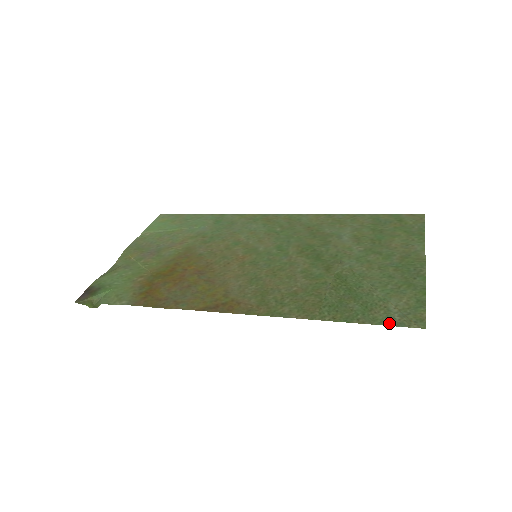
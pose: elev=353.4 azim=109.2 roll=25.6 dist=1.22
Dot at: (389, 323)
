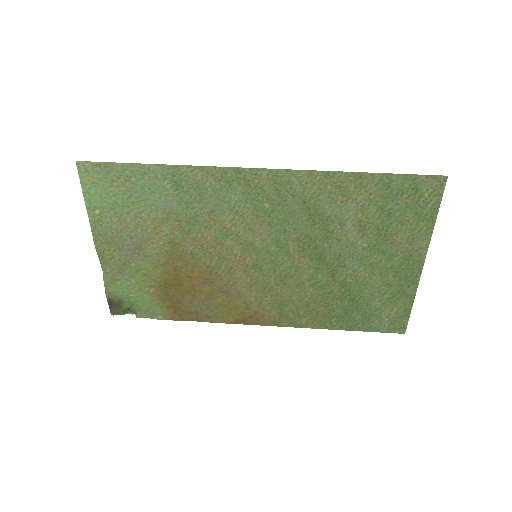
Dot at: (380, 331)
